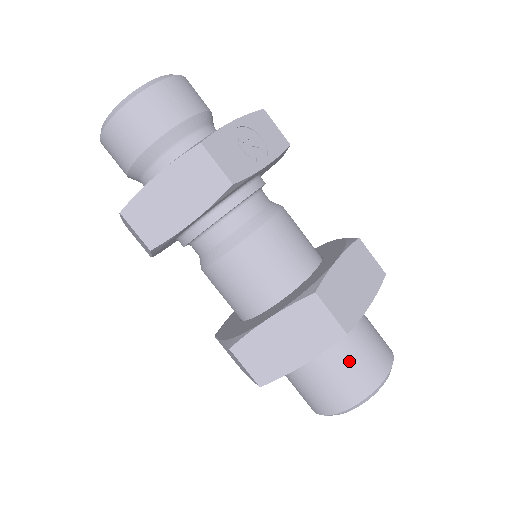
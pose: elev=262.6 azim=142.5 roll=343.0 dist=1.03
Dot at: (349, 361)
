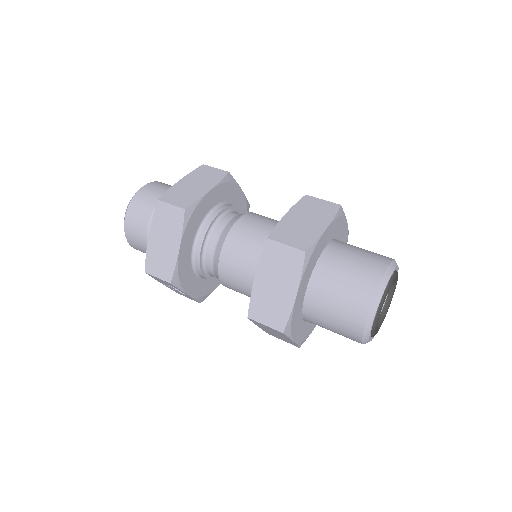
Dot at: (360, 249)
